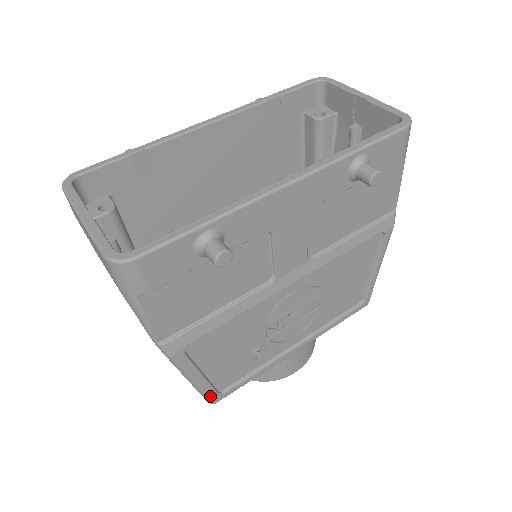
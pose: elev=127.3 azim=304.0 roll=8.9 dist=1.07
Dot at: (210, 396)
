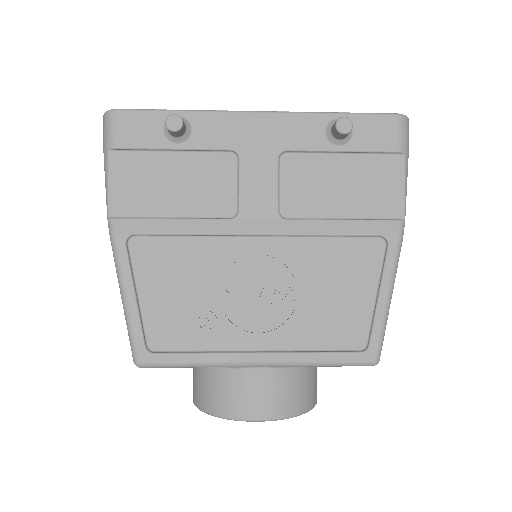
Dot at: (135, 342)
